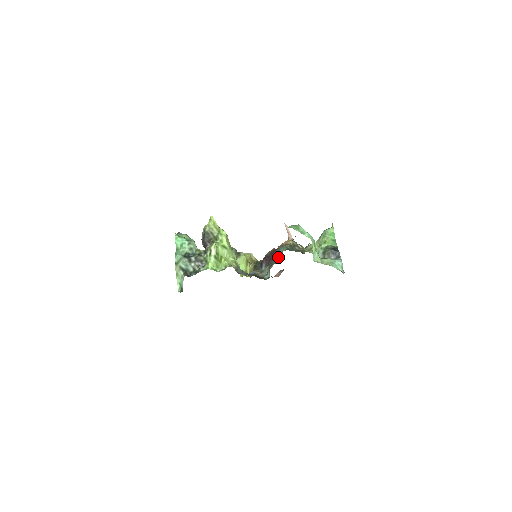
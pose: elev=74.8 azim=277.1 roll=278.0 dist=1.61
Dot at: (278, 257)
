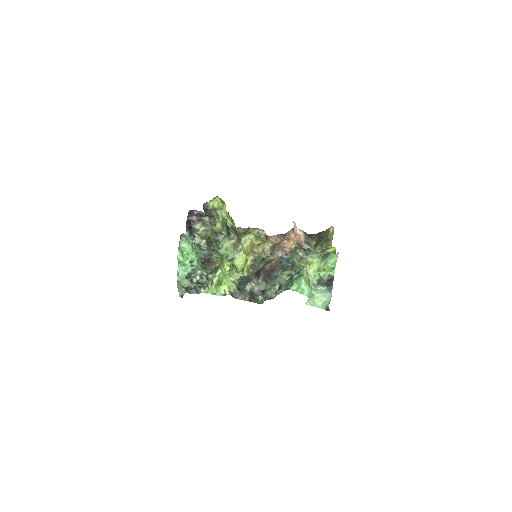
Dot at: (275, 284)
